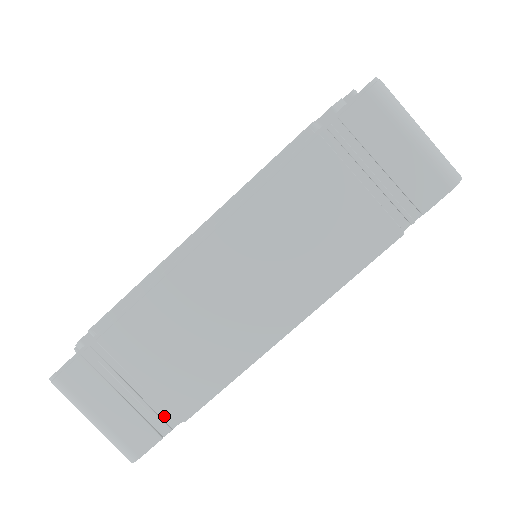
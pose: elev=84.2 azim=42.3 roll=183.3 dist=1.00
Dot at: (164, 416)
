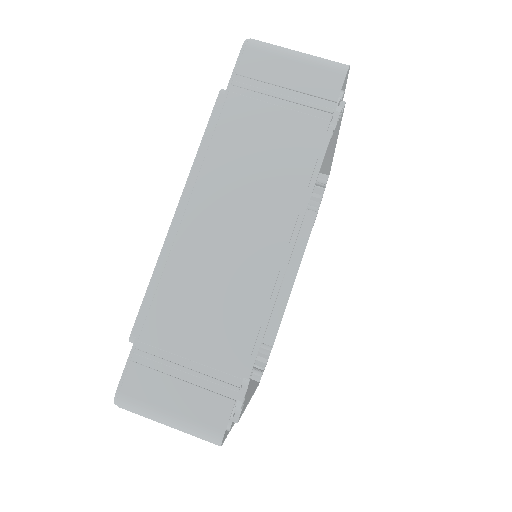
Dot at: (226, 379)
